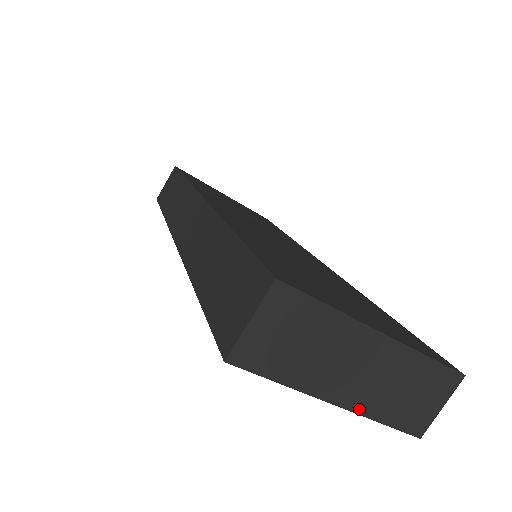
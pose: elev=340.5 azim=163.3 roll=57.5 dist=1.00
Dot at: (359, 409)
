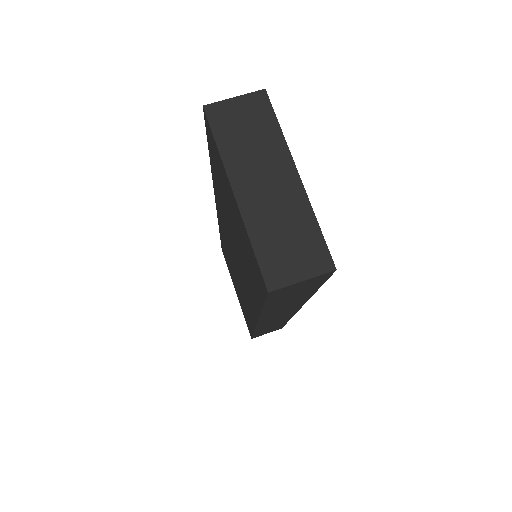
Dot at: (246, 215)
